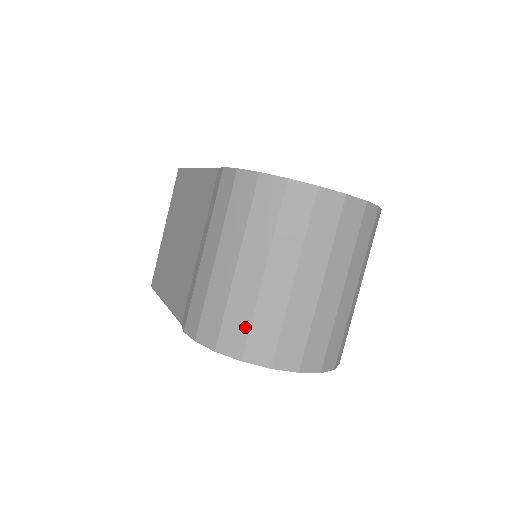
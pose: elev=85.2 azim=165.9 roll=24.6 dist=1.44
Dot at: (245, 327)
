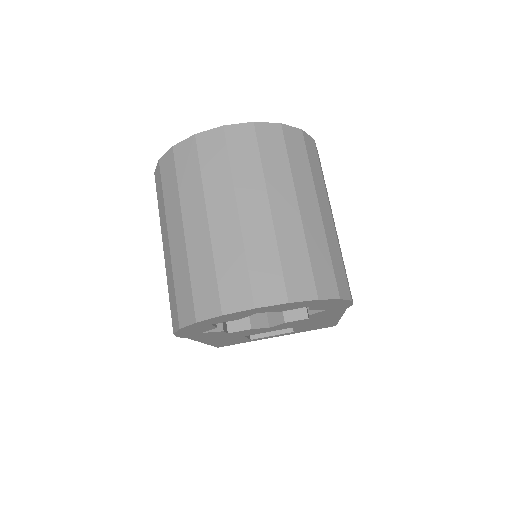
Dot at: (188, 288)
